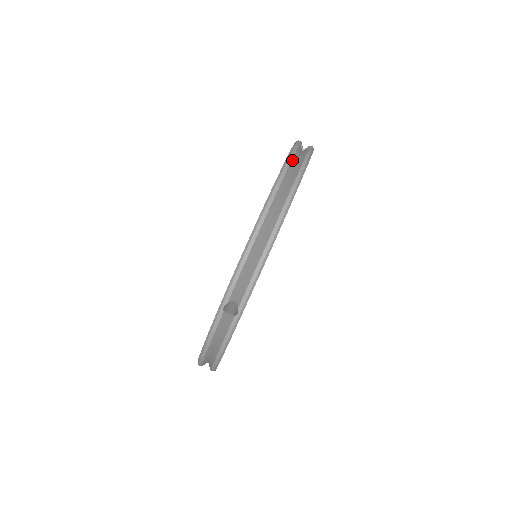
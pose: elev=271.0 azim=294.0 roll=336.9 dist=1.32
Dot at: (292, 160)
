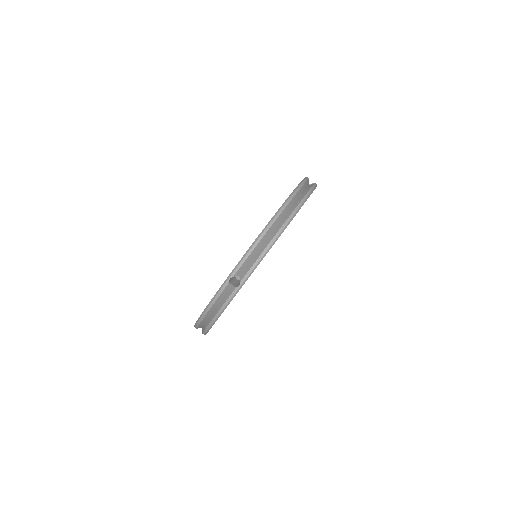
Dot at: (301, 188)
